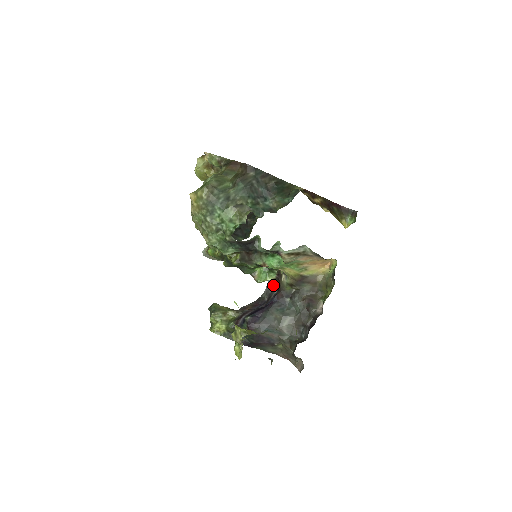
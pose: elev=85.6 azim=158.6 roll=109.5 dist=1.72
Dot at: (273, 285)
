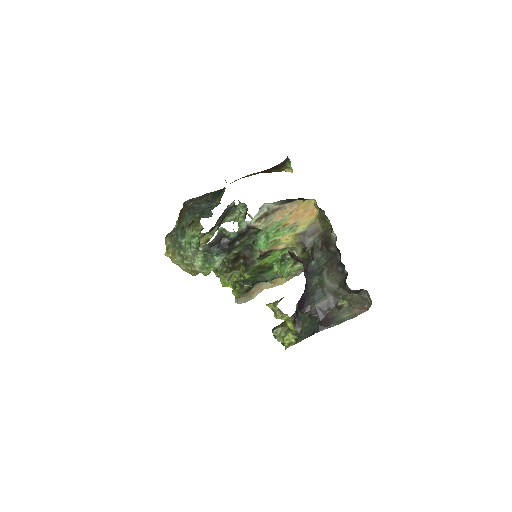
Dot at: occluded
